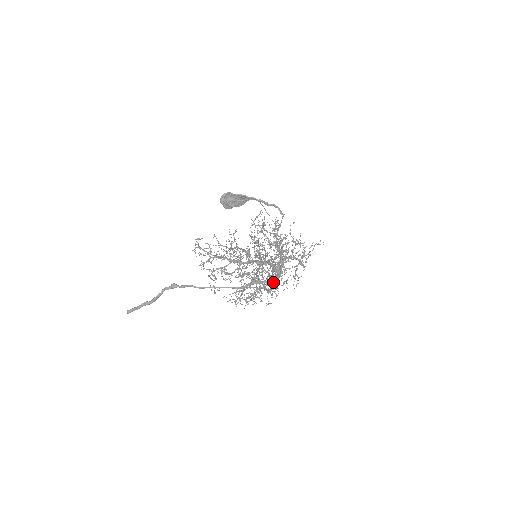
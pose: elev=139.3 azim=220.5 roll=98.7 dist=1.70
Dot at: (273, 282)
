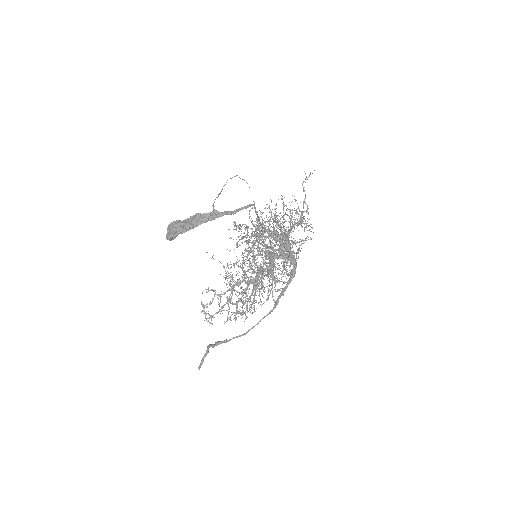
Dot at: occluded
